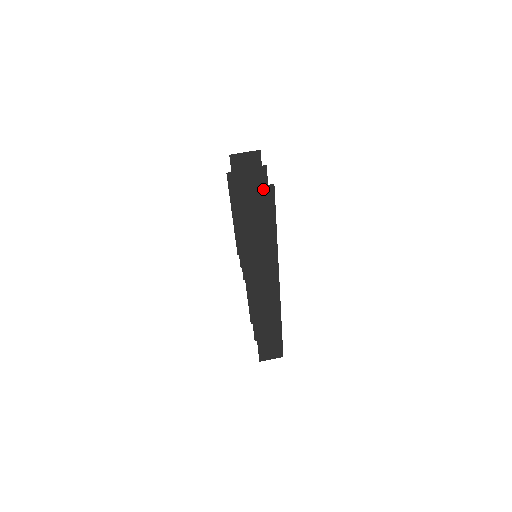
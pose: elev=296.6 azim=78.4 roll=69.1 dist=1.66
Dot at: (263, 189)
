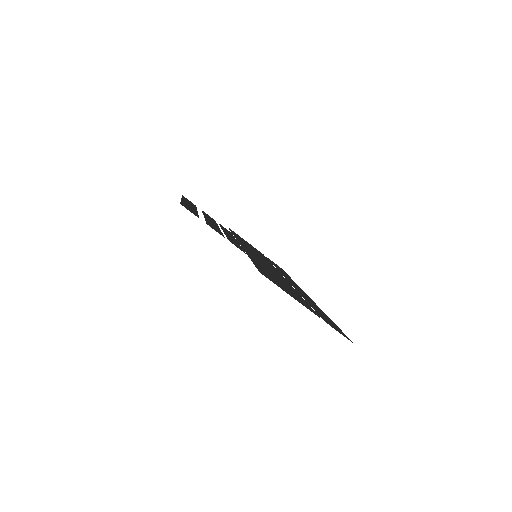
Dot at: occluded
